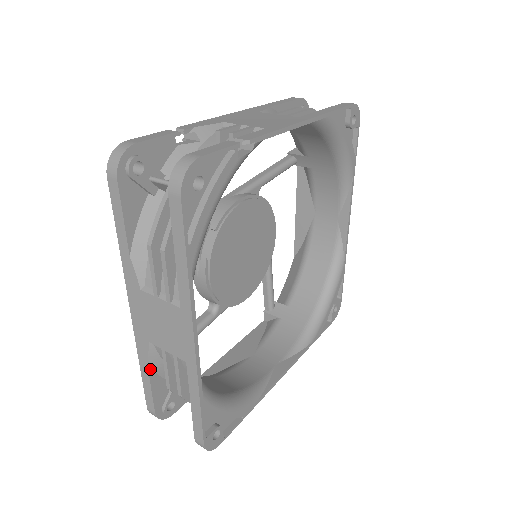
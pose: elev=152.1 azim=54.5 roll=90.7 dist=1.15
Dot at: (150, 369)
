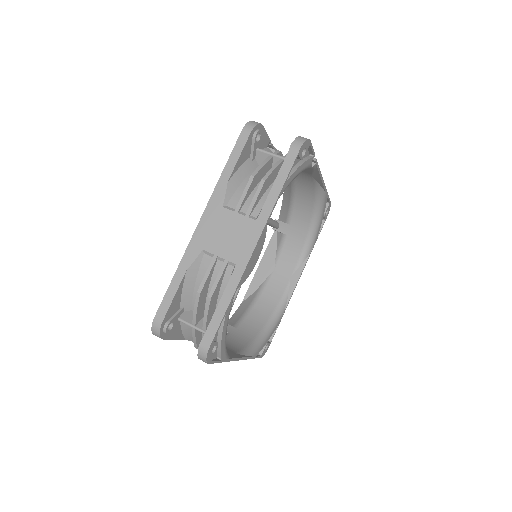
Dot at: (184, 277)
